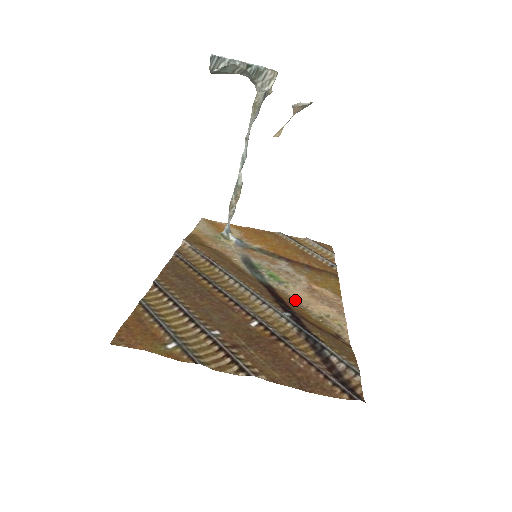
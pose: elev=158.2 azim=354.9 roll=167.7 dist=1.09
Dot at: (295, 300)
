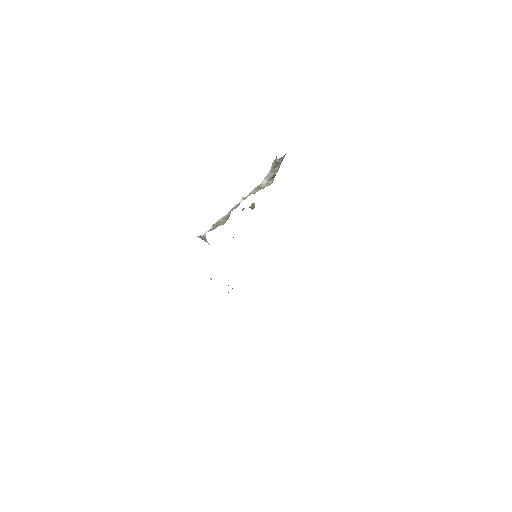
Dot at: occluded
